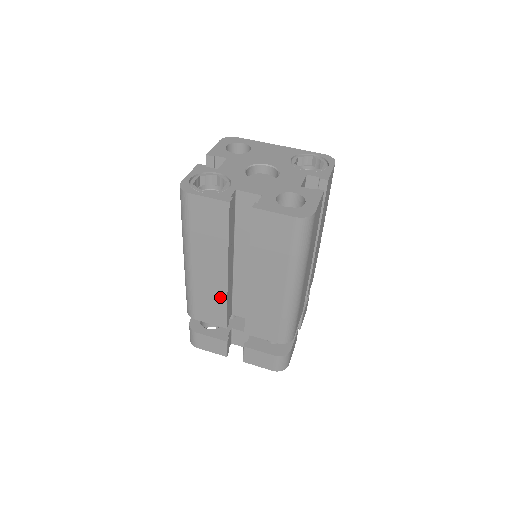
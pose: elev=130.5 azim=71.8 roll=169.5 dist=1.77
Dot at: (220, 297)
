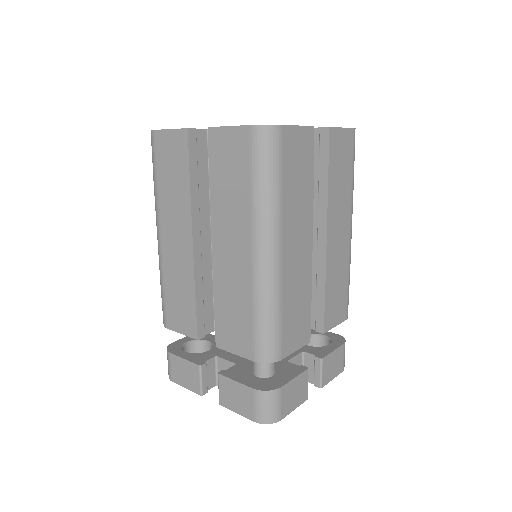
Dot at: (188, 284)
